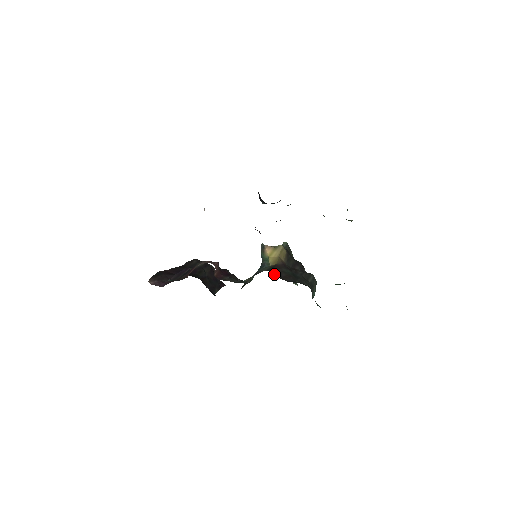
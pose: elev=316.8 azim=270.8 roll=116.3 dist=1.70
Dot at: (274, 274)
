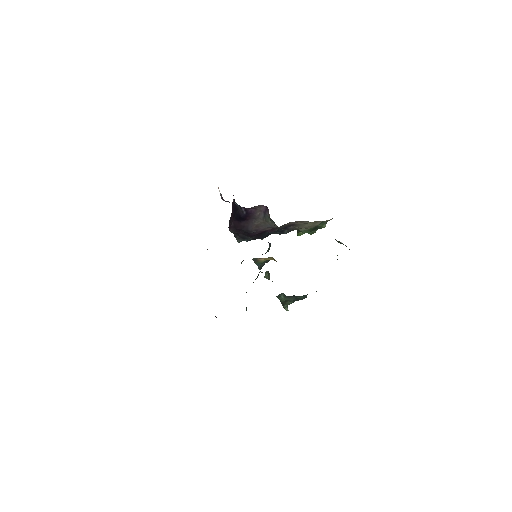
Dot at: occluded
